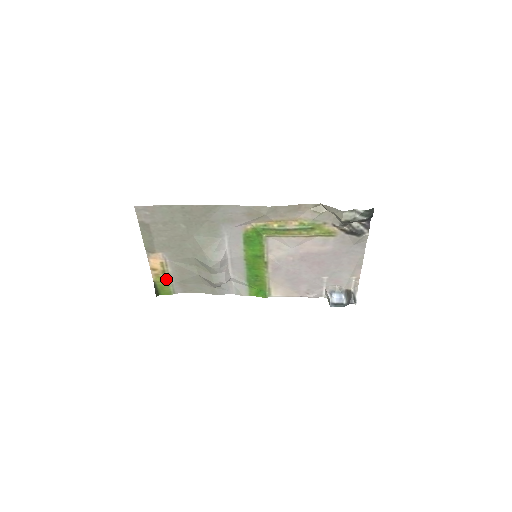
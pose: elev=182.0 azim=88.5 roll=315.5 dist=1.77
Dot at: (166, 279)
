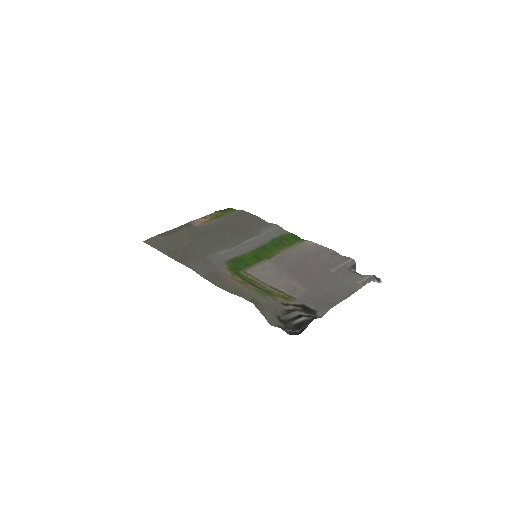
Dot at: (220, 216)
